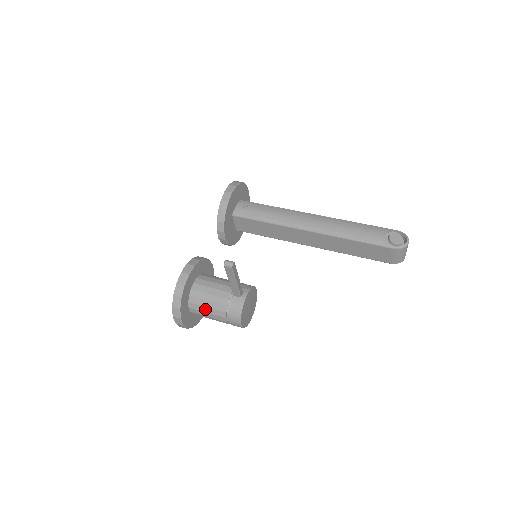
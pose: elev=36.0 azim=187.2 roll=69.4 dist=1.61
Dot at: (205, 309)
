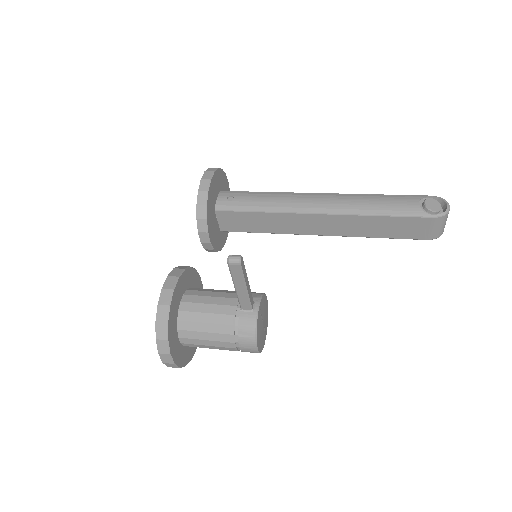
Dot at: (203, 335)
